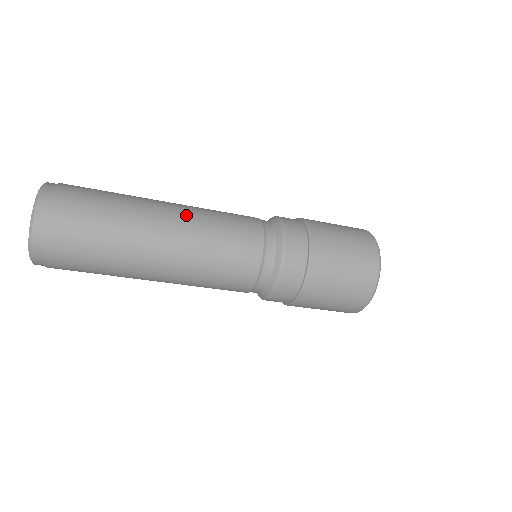
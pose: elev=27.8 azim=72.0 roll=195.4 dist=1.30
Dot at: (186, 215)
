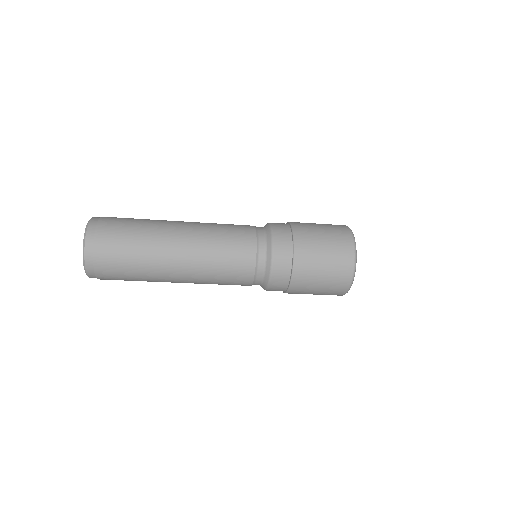
Dot at: (193, 262)
